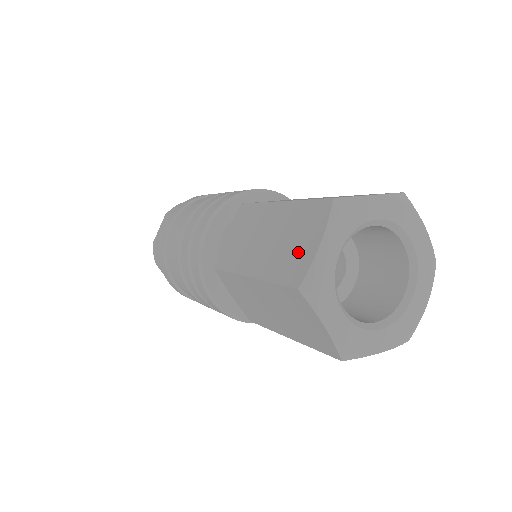
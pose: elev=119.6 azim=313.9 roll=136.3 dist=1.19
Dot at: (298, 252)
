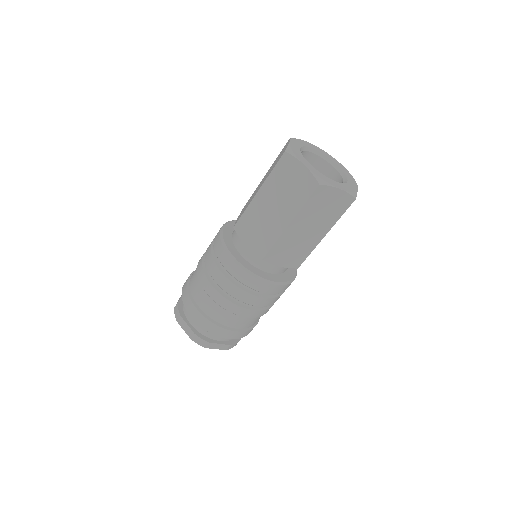
Dot at: occluded
